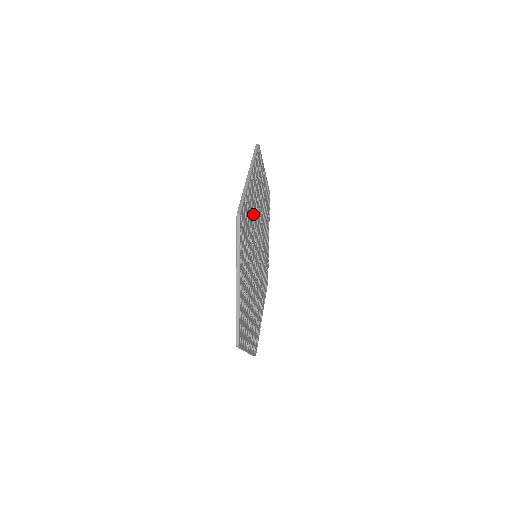
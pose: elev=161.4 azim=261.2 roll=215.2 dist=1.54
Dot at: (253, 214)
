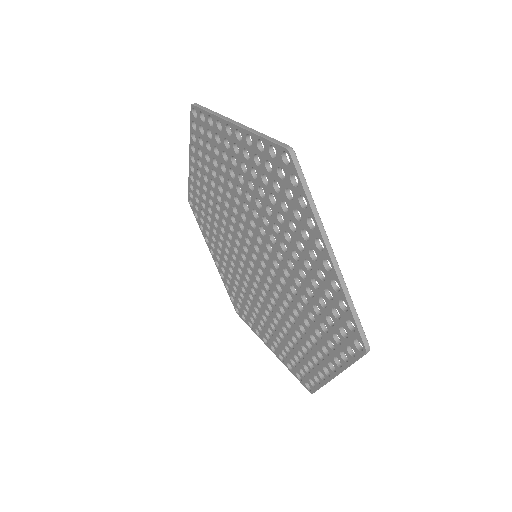
Dot at: (294, 255)
